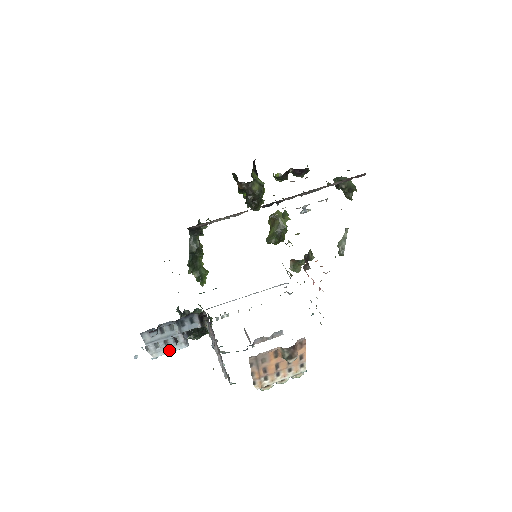
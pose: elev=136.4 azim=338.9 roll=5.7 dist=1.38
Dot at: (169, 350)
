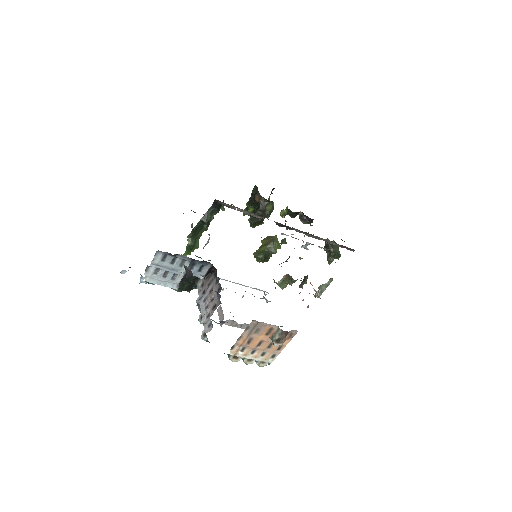
Dot at: (162, 283)
